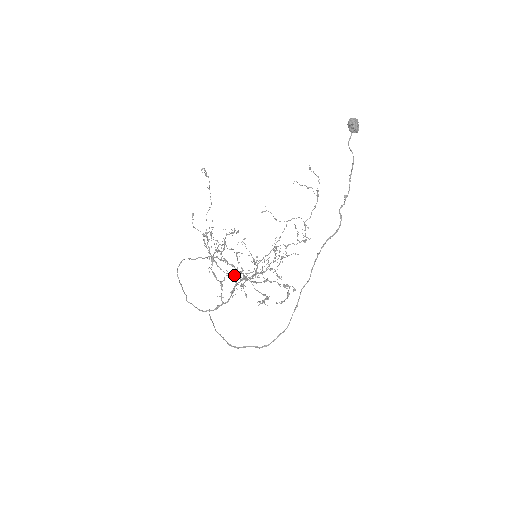
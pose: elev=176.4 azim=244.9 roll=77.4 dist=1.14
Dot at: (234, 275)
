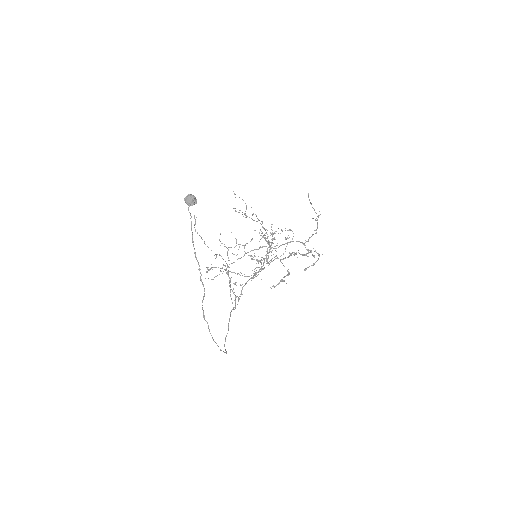
Dot at: (316, 220)
